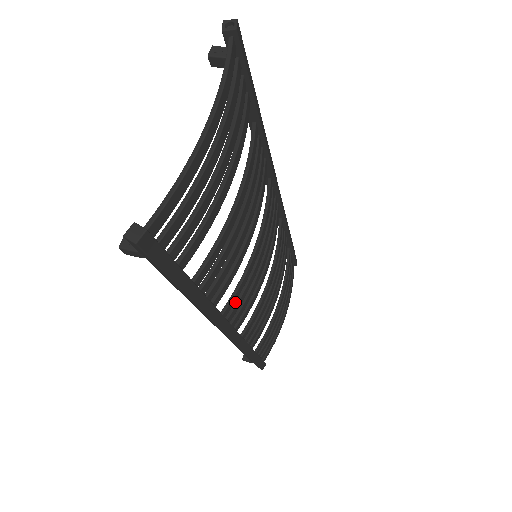
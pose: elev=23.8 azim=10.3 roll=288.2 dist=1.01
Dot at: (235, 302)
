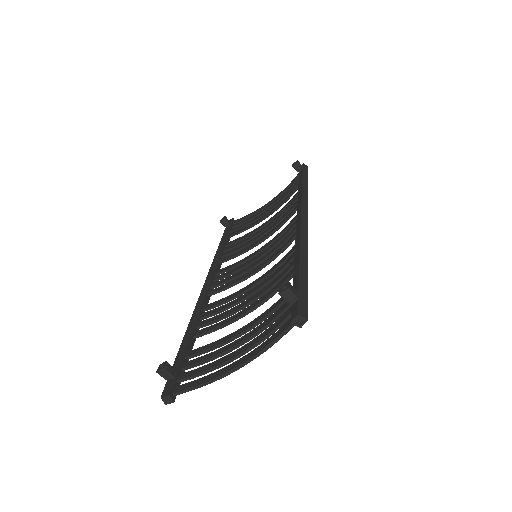
Dot at: (223, 283)
